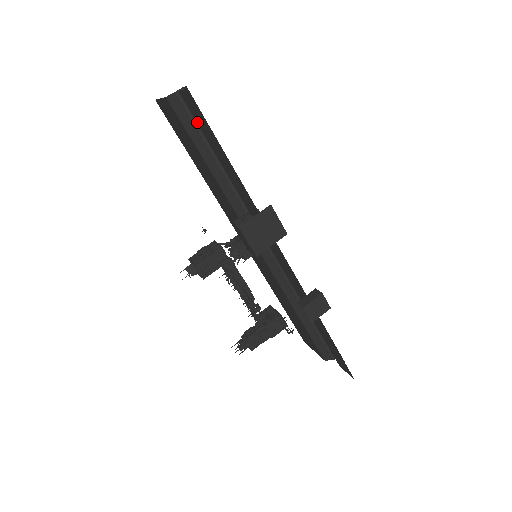
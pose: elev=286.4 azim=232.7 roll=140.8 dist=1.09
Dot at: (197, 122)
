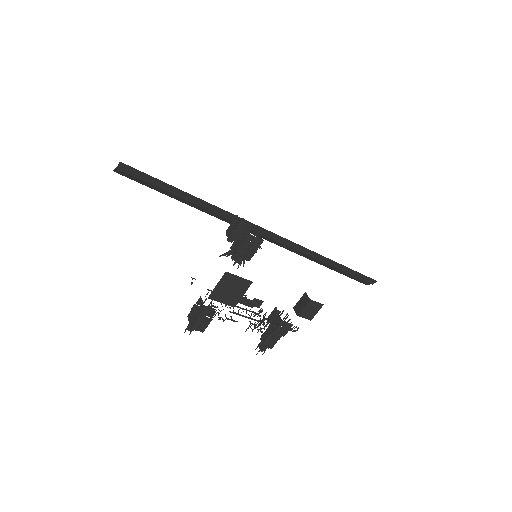
Dot at: occluded
